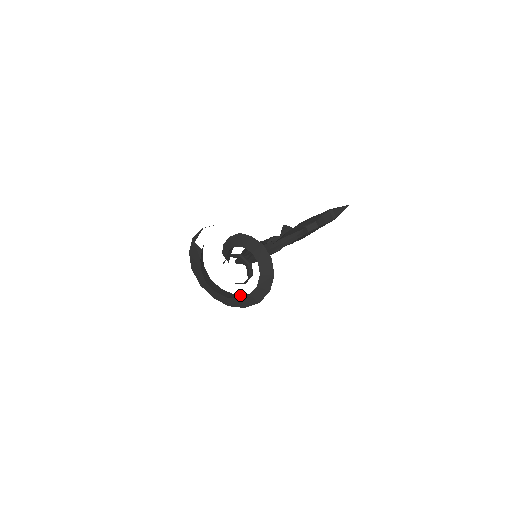
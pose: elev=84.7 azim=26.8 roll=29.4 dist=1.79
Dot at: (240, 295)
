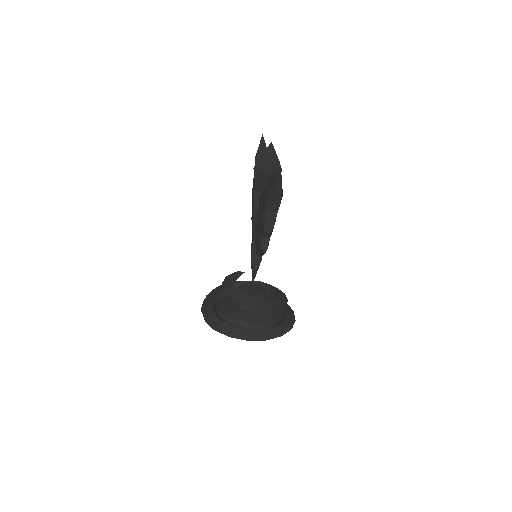
Dot at: (273, 290)
